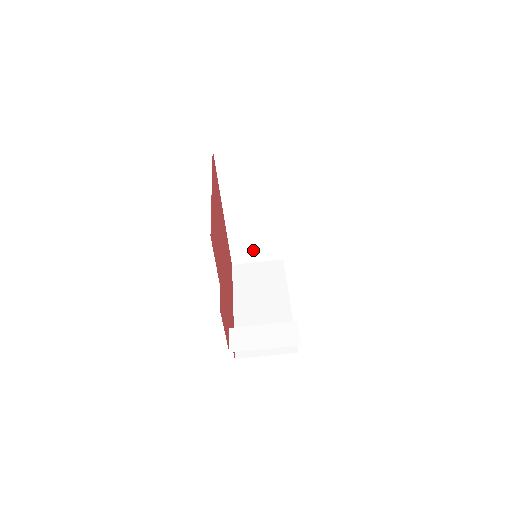
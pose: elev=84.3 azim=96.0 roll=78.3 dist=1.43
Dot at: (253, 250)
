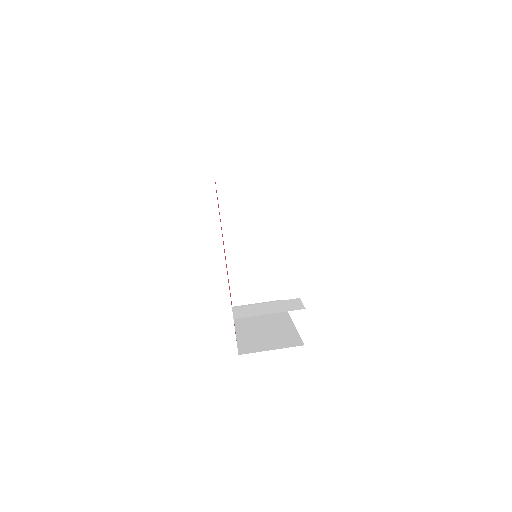
Dot at: (252, 288)
